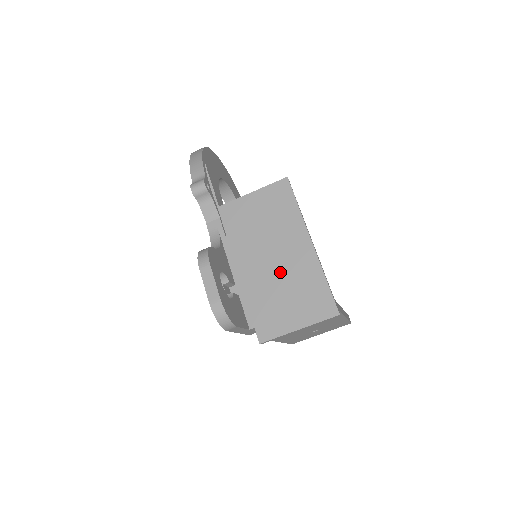
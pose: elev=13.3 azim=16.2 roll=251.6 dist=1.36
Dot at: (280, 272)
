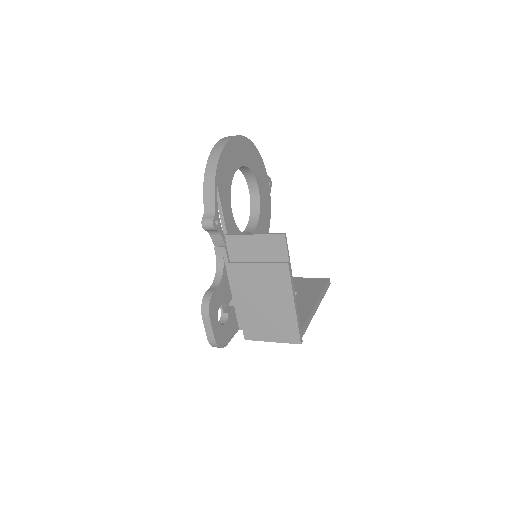
Dot at: (266, 304)
